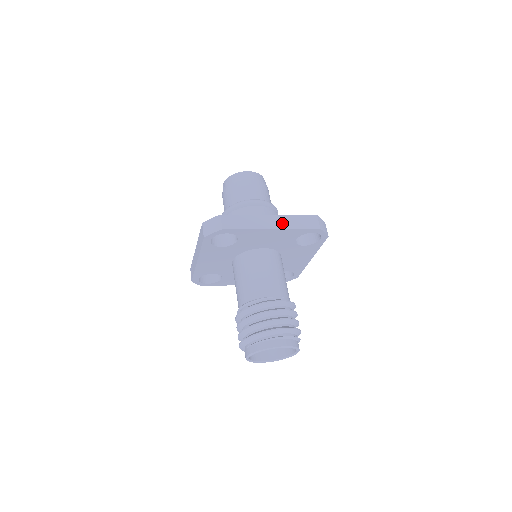
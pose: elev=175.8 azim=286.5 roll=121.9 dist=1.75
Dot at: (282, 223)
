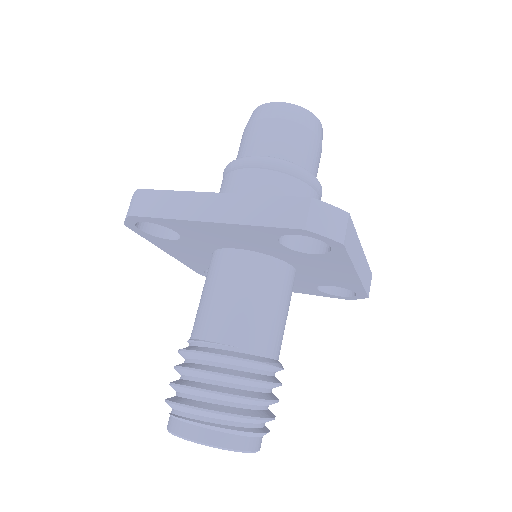
Dot at: (231, 211)
